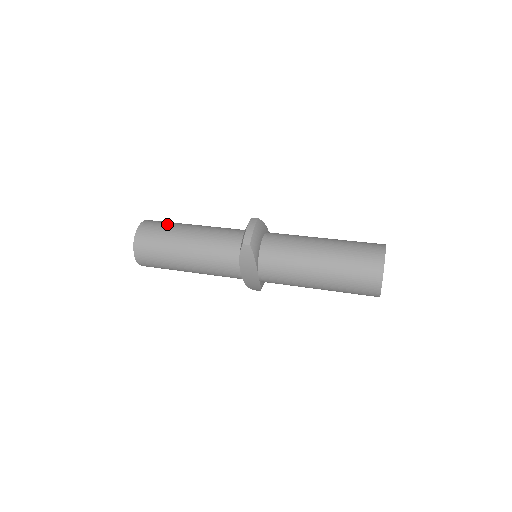
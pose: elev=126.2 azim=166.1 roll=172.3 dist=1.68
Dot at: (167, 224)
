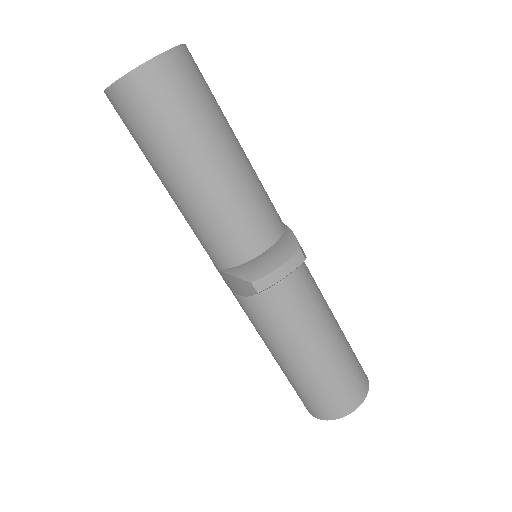
Dot at: (199, 104)
